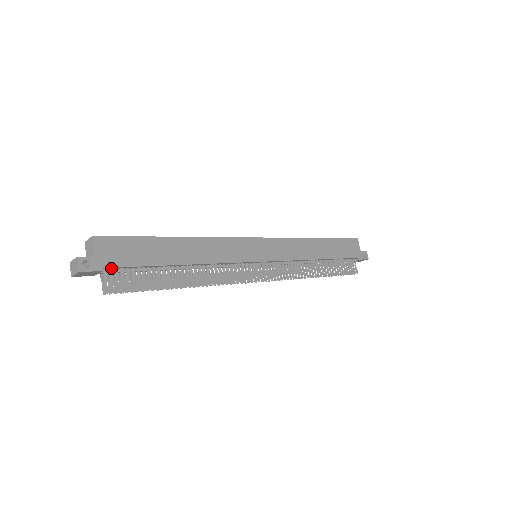
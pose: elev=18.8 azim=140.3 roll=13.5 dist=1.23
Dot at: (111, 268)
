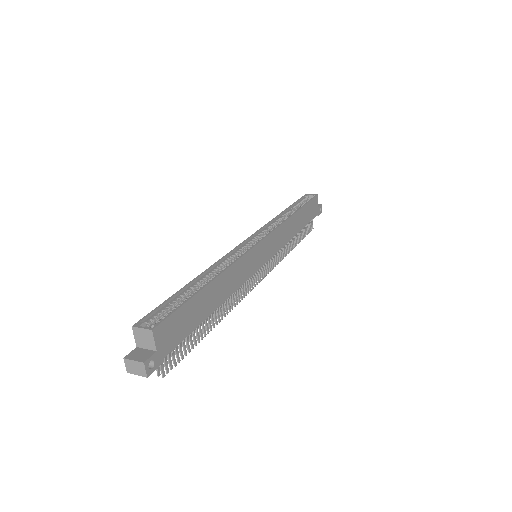
Dot at: (167, 351)
